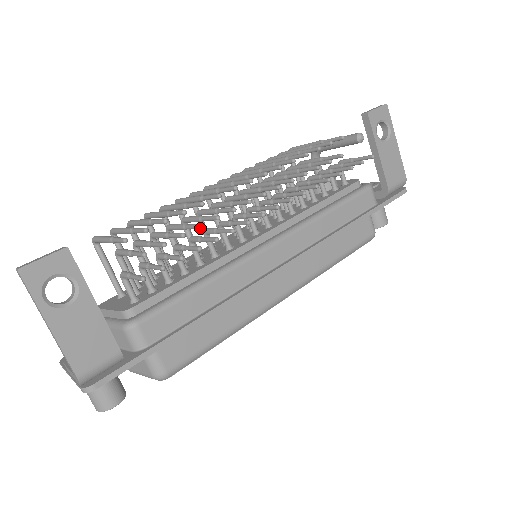
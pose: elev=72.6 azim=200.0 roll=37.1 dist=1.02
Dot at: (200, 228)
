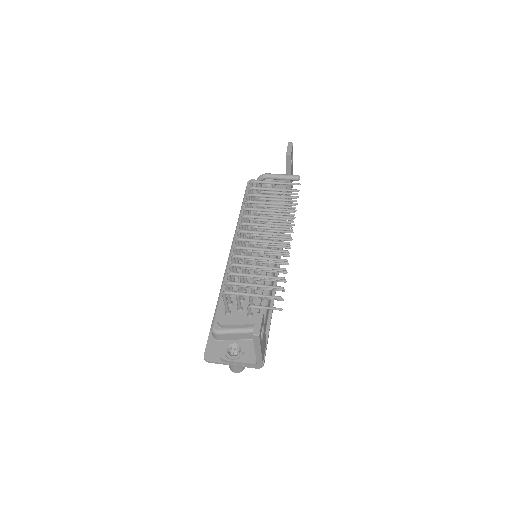
Dot at: occluded
